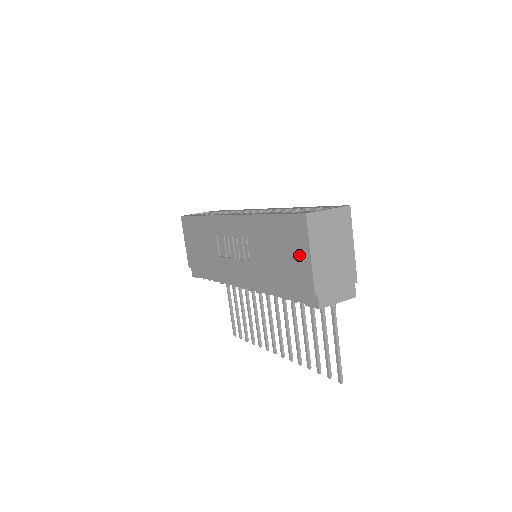
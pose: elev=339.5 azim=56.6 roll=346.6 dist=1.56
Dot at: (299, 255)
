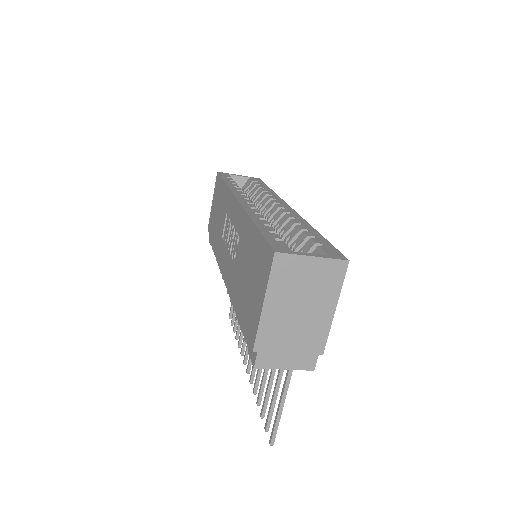
Dot at: (257, 294)
